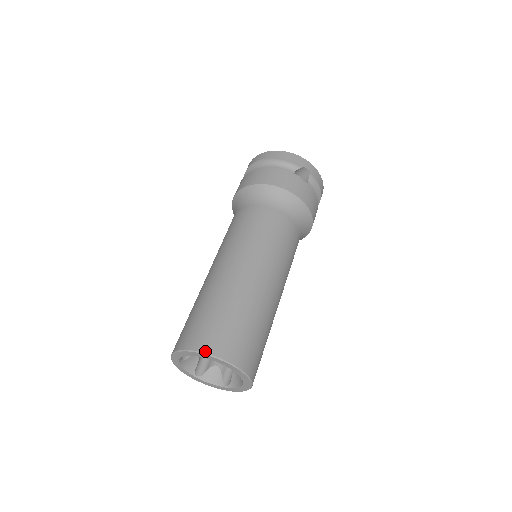
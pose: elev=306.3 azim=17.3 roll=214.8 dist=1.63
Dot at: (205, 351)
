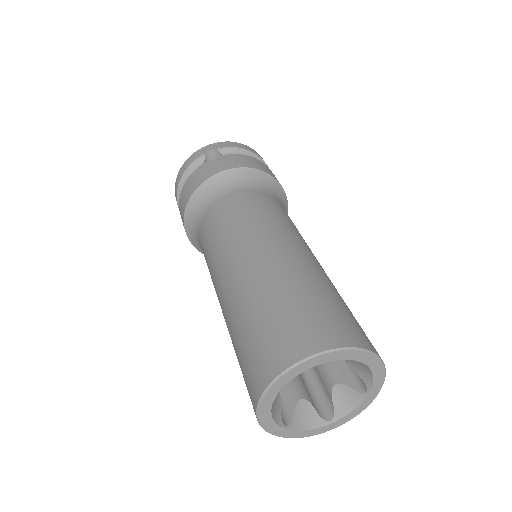
Dot at: (268, 382)
